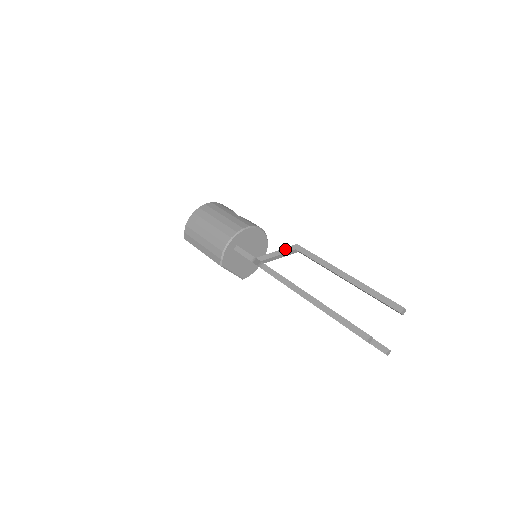
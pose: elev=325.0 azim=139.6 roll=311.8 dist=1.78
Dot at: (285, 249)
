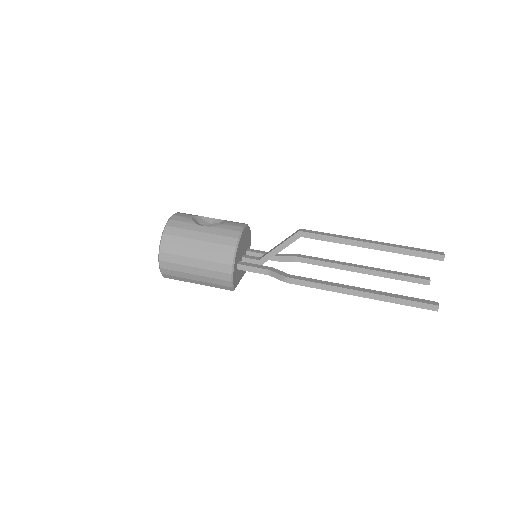
Dot at: (288, 241)
